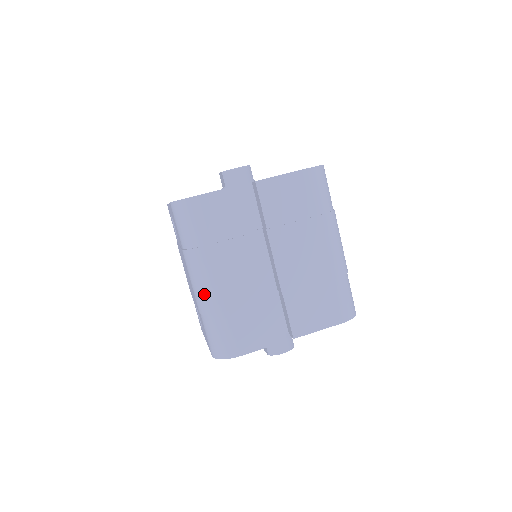
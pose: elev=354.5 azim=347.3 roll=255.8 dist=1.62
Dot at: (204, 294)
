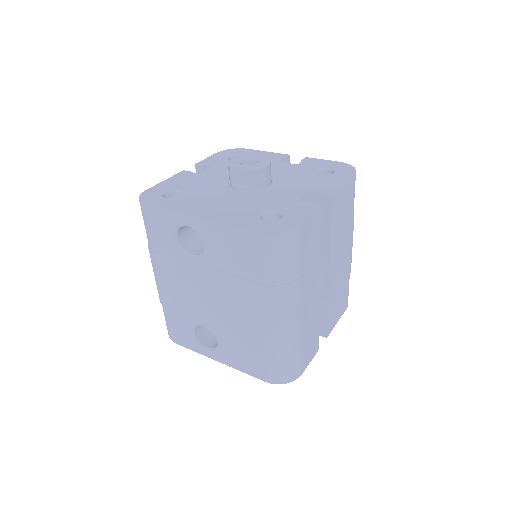
Dot at: (286, 328)
